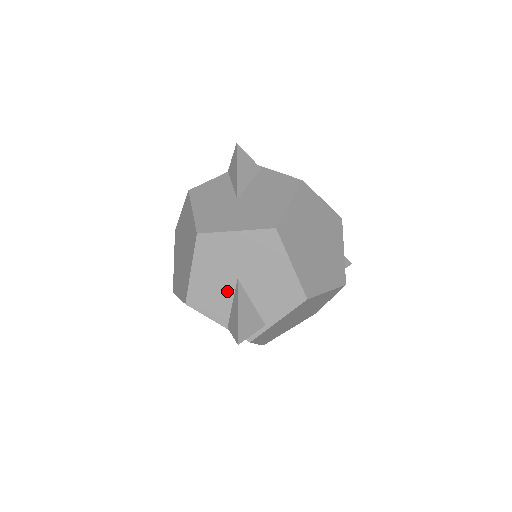
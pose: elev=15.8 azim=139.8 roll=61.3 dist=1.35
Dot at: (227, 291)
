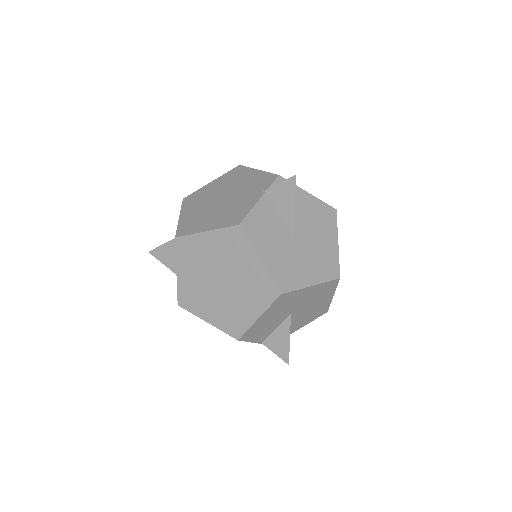
Dot at: (277, 323)
